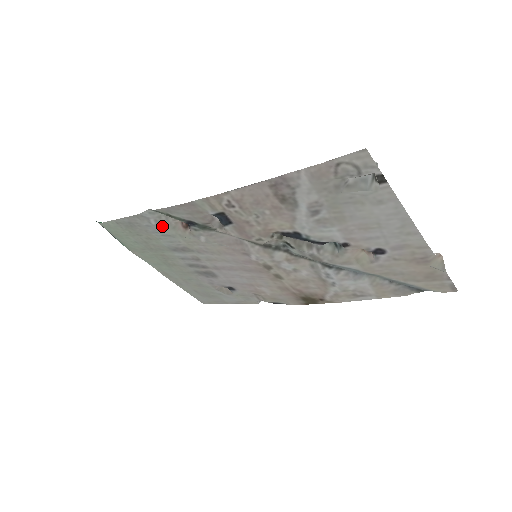
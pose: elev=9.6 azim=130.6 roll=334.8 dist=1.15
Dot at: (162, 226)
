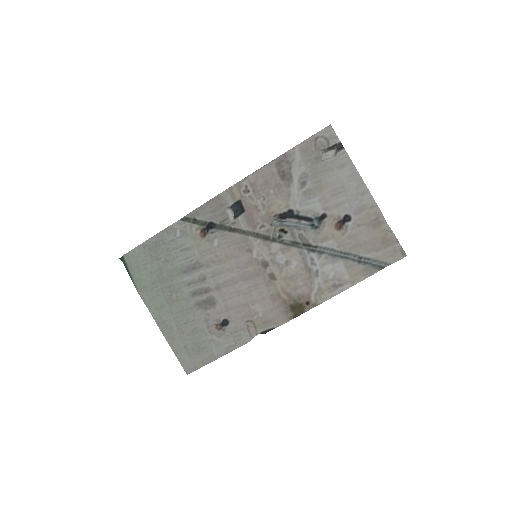
Dot at: (185, 237)
